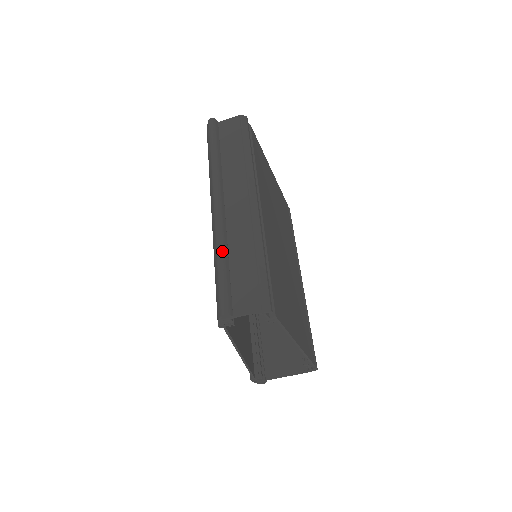
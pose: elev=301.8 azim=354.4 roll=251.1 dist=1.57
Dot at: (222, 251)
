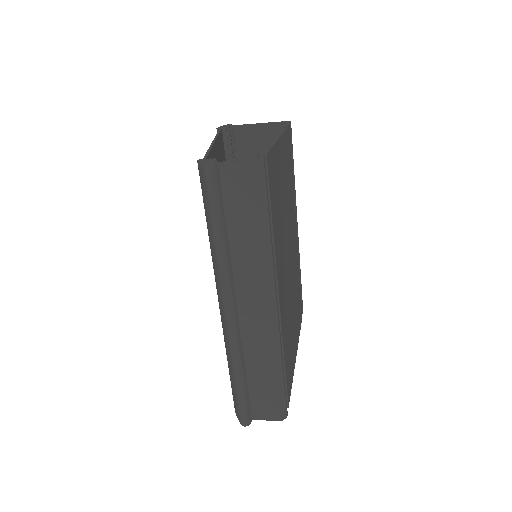
Dot at: (239, 371)
